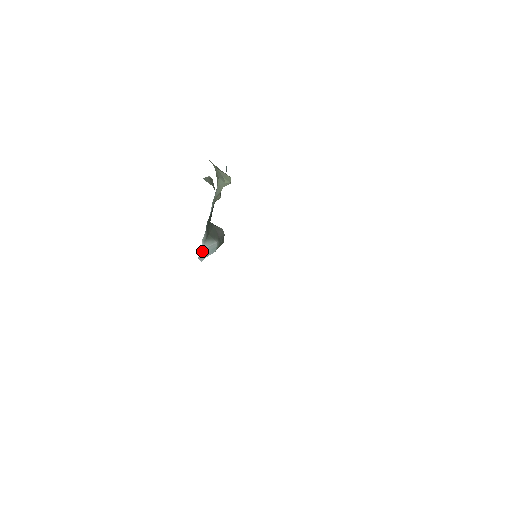
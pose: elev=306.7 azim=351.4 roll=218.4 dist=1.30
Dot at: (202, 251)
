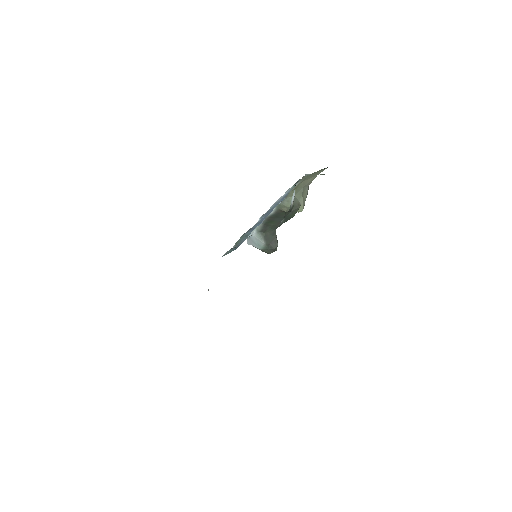
Dot at: (252, 236)
